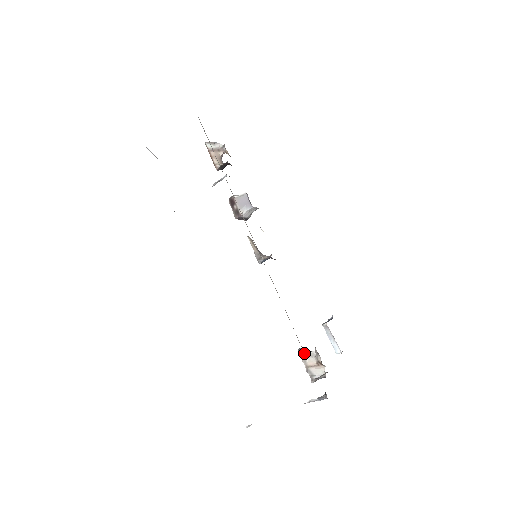
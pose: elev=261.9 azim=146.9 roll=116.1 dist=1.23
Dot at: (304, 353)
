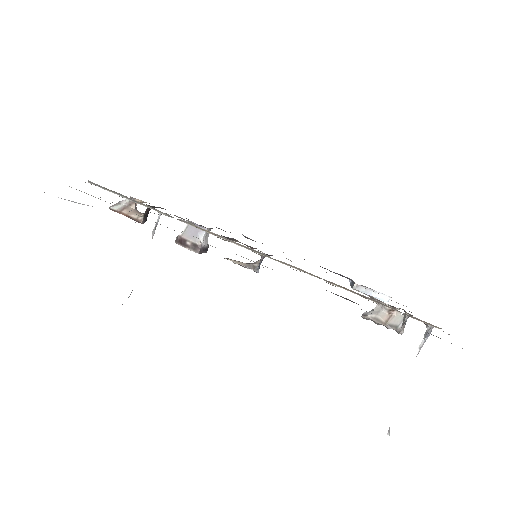
Dot at: occluded
